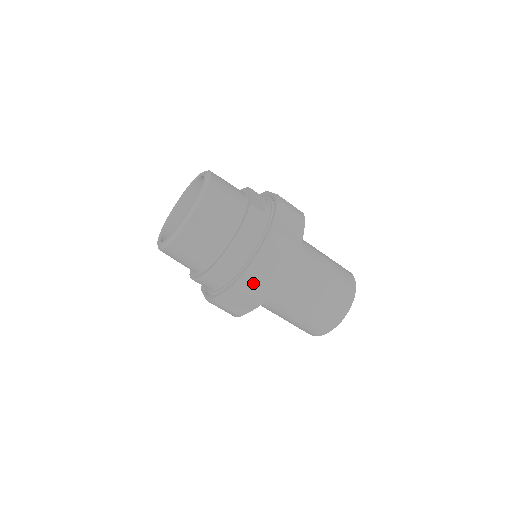
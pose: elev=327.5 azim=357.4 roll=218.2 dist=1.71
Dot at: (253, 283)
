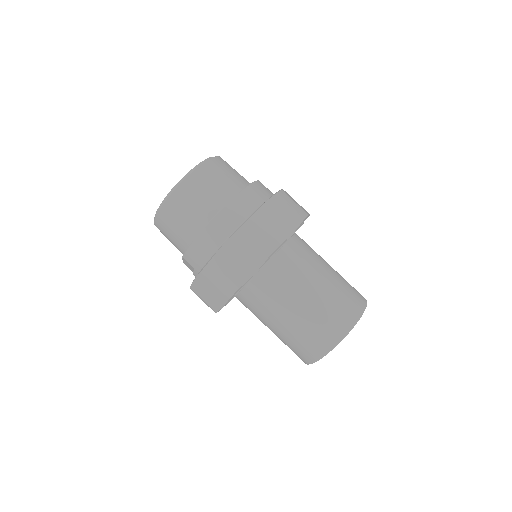
Dot at: (261, 227)
